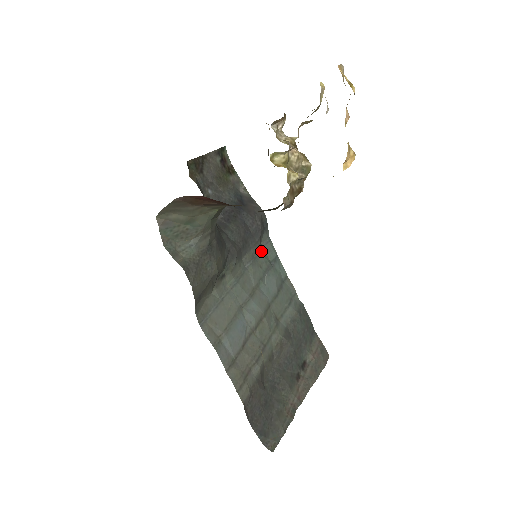
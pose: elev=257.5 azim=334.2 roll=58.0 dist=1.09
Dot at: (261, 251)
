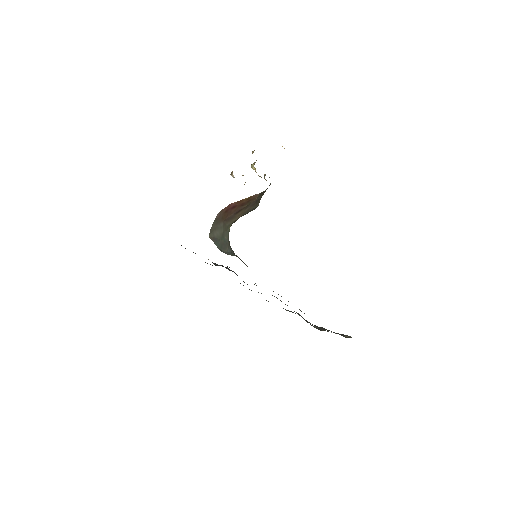
Dot at: occluded
